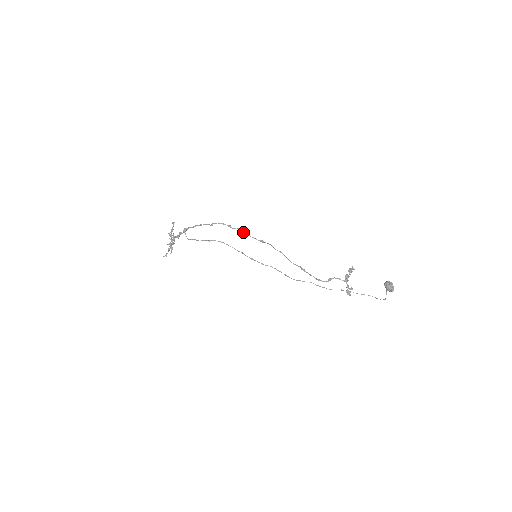
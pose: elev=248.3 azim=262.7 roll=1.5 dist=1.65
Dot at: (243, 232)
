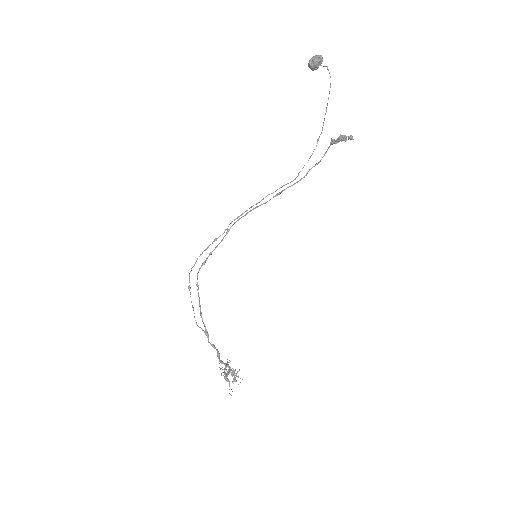
Dot at: occluded
